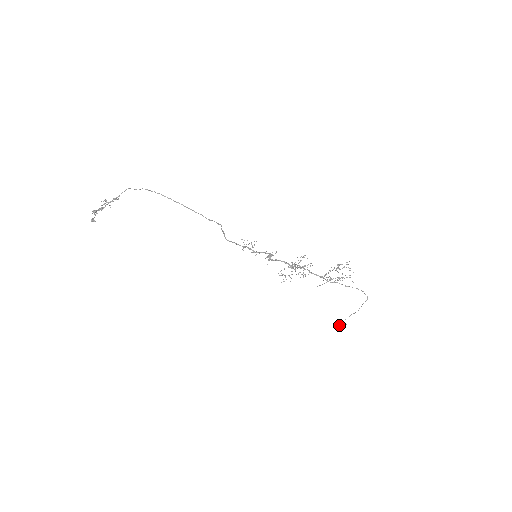
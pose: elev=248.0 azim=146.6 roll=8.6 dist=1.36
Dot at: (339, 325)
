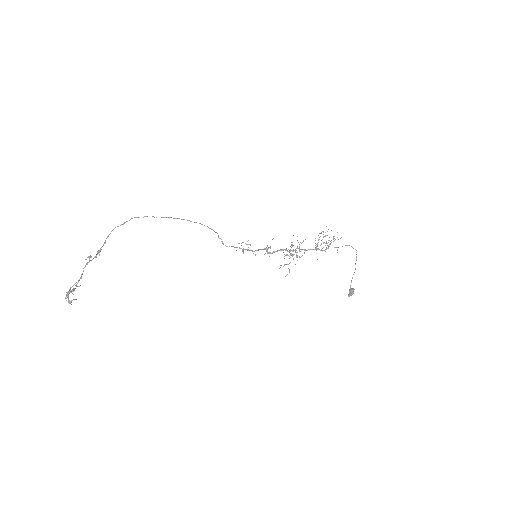
Dot at: (350, 292)
